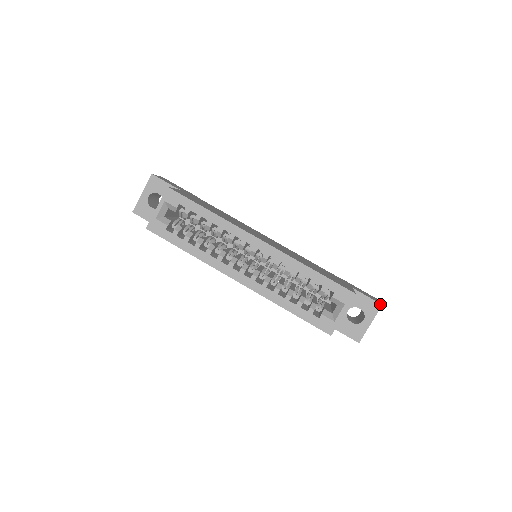
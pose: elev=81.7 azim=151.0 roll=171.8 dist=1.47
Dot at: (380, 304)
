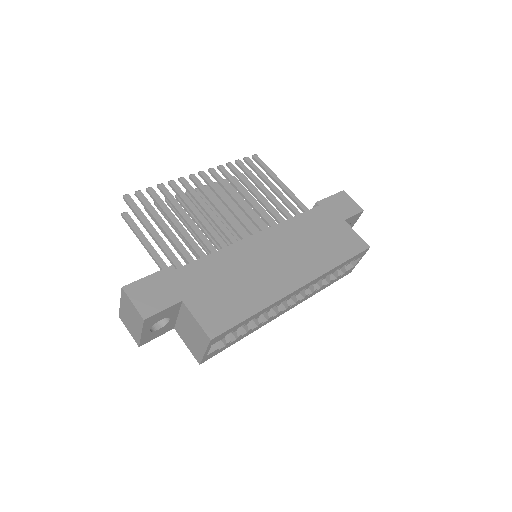
Dot at: occluded
